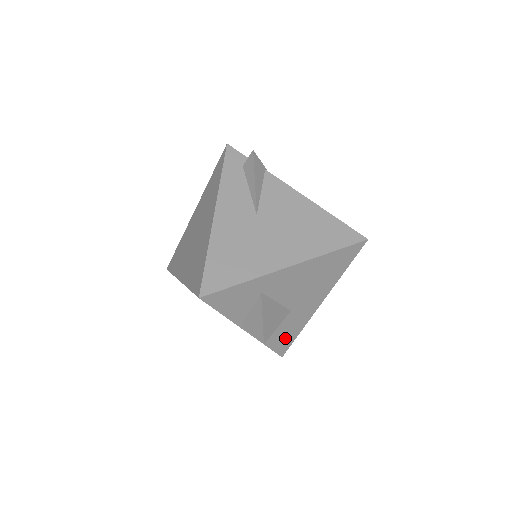
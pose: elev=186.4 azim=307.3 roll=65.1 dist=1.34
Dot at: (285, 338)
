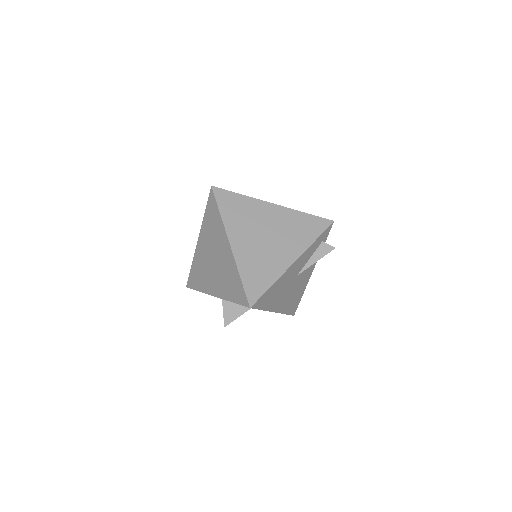
Dot at: occluded
